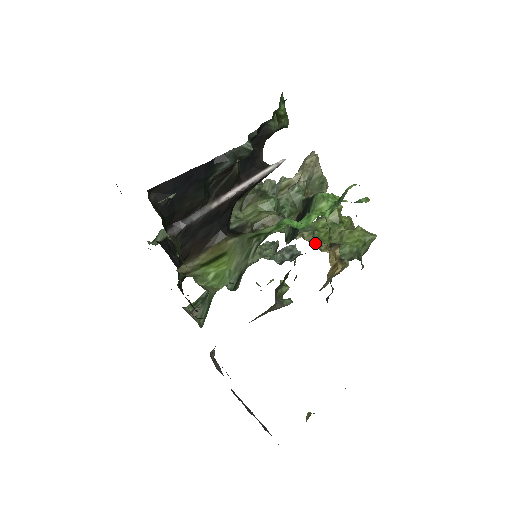
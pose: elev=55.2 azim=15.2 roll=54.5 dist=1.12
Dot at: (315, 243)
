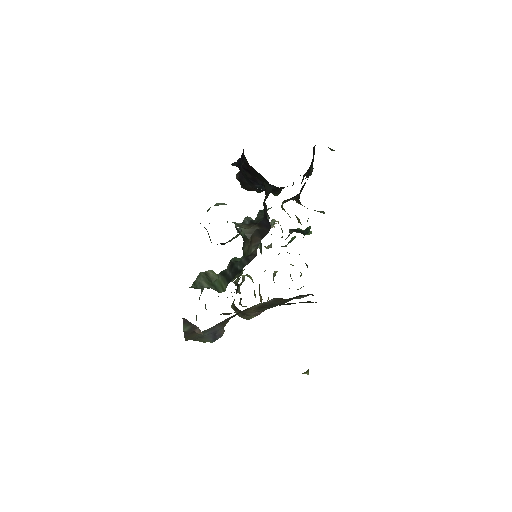
Dot at: occluded
